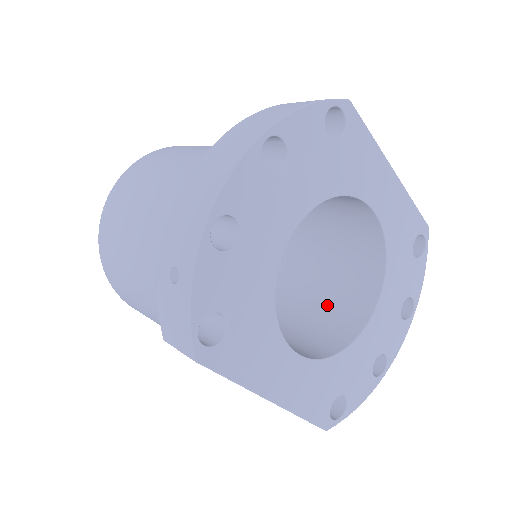
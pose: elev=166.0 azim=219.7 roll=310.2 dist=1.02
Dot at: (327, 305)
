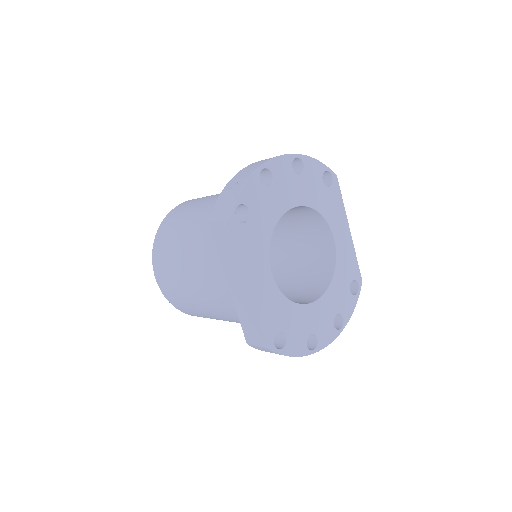
Dot at: (289, 299)
